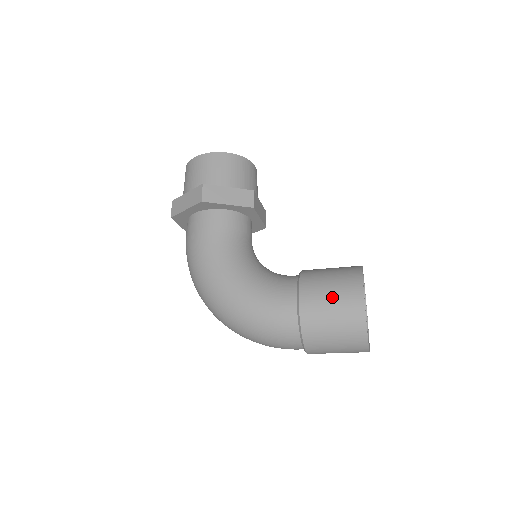
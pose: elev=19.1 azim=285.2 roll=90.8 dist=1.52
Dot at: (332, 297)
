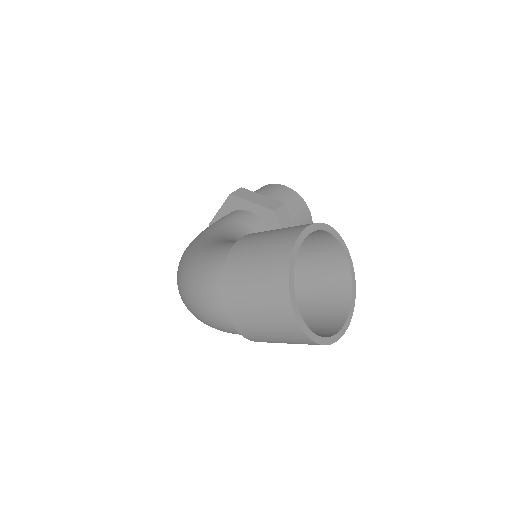
Dot at: (274, 231)
